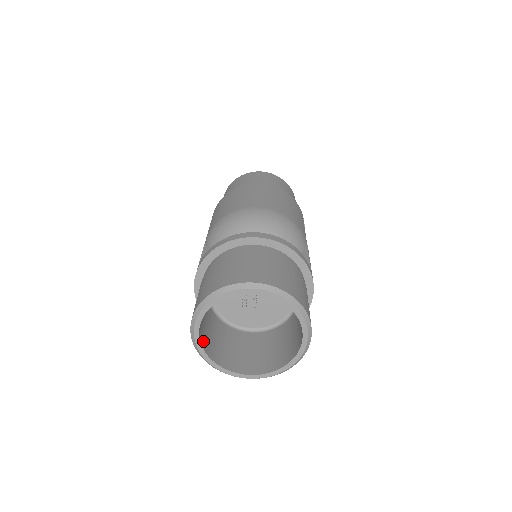
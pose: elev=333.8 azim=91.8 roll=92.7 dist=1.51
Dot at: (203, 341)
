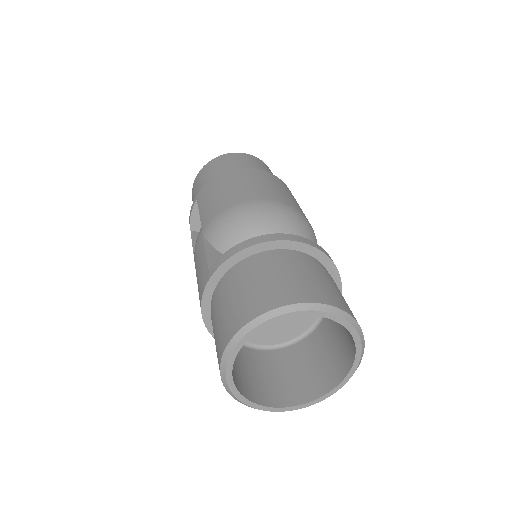
Dot at: occluded
